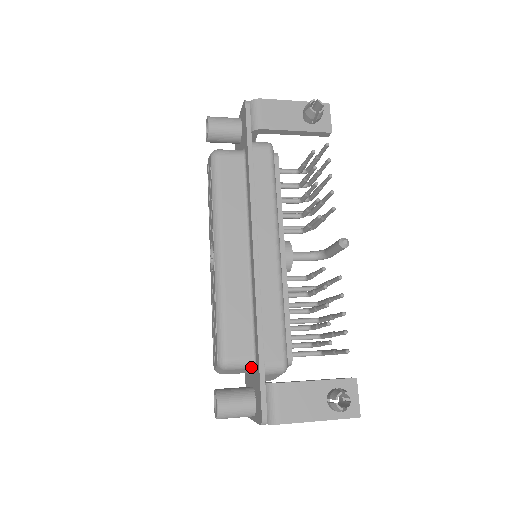
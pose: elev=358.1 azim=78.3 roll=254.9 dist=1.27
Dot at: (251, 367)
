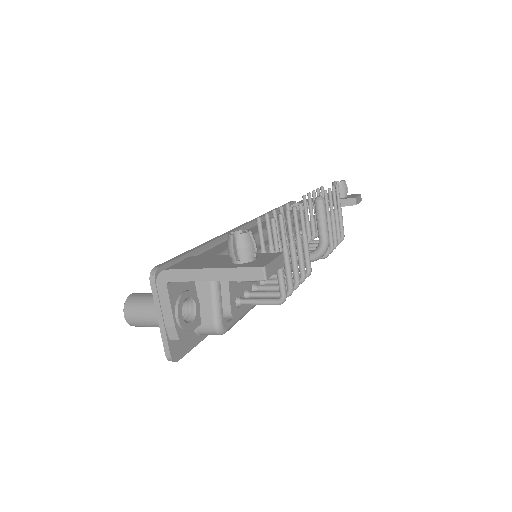
Dot at: occluded
